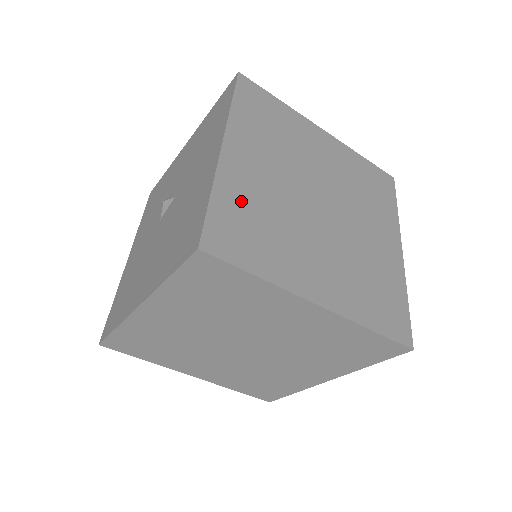
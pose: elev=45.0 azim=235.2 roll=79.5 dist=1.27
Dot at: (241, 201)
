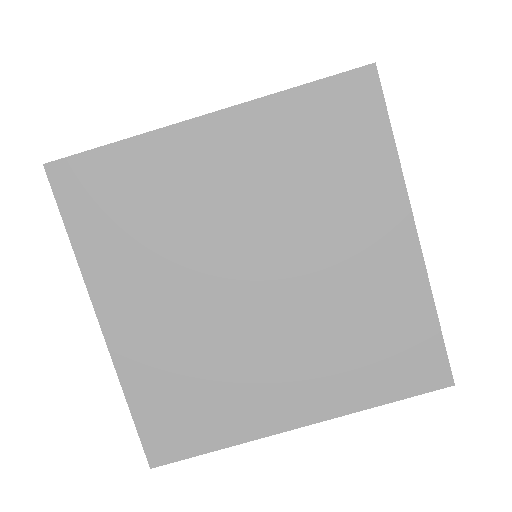
Dot at: occluded
